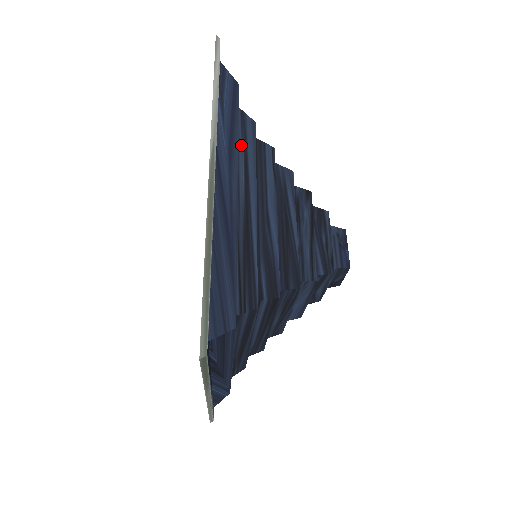
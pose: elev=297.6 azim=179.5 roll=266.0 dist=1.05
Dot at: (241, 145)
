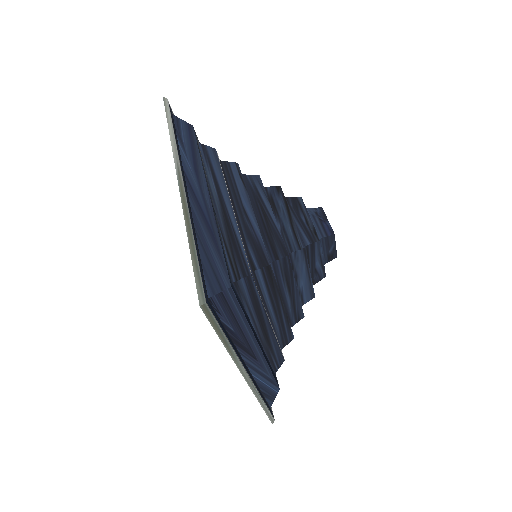
Dot at: (207, 167)
